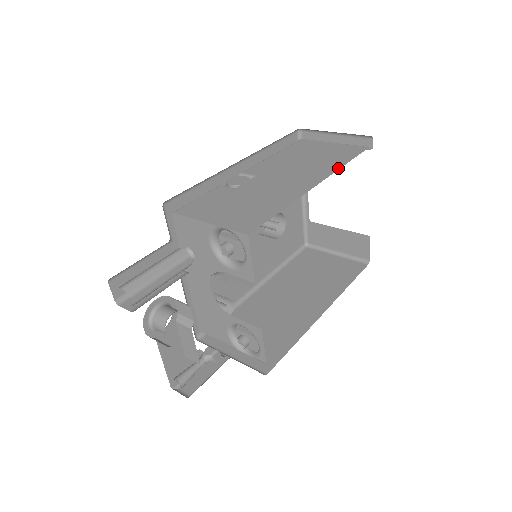
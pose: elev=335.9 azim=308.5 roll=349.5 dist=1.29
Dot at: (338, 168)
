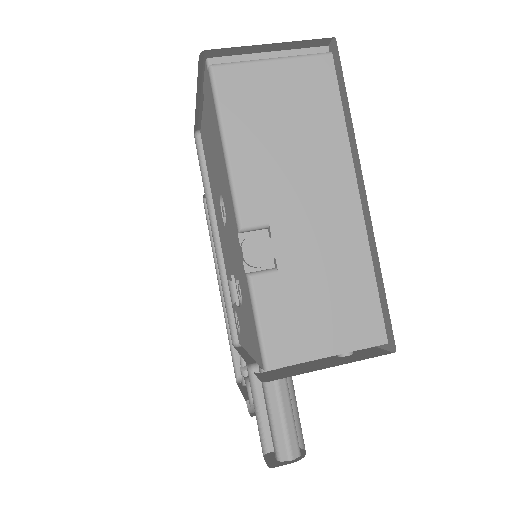
Dot at: (347, 143)
